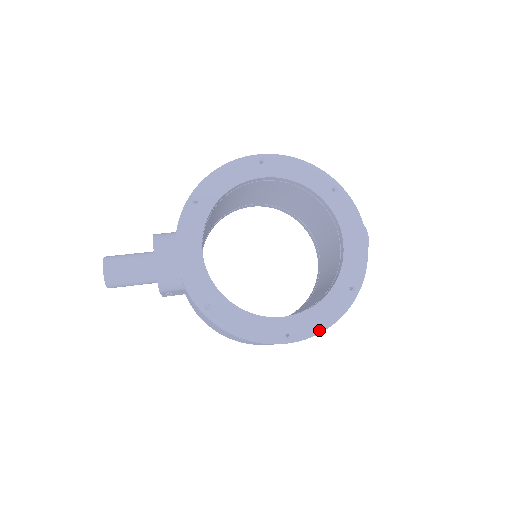
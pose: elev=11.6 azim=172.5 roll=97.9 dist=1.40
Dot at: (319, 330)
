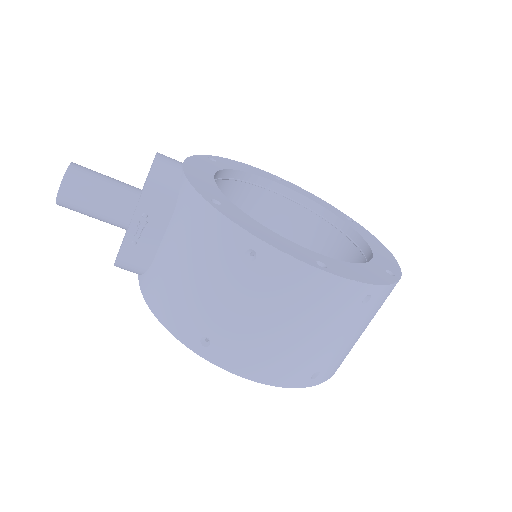
Dot at: (362, 280)
